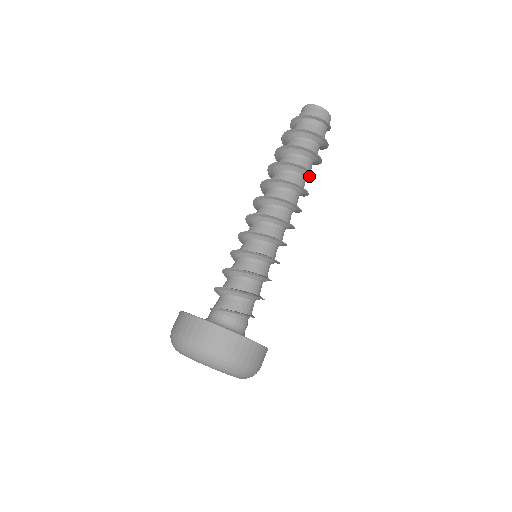
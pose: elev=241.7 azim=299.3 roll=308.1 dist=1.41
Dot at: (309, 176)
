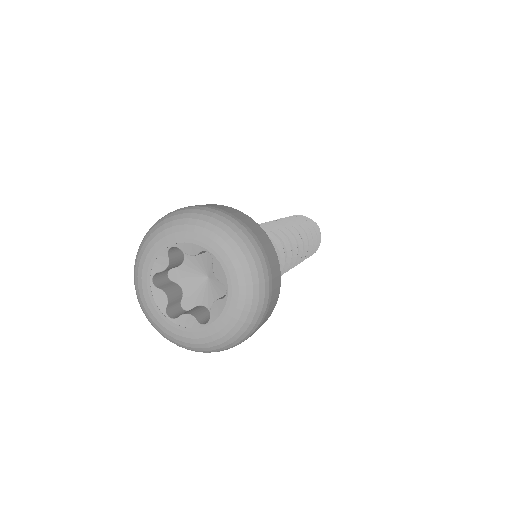
Dot at: occluded
